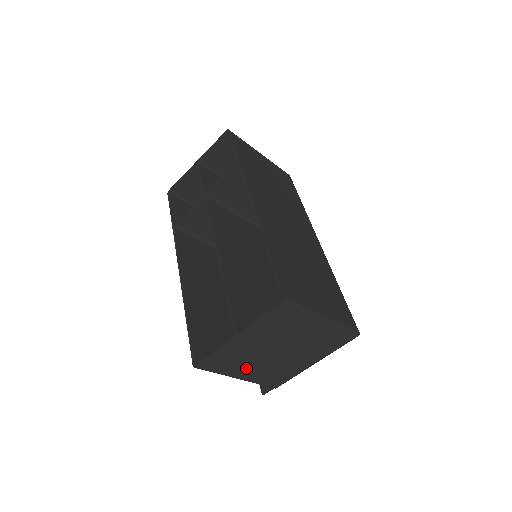
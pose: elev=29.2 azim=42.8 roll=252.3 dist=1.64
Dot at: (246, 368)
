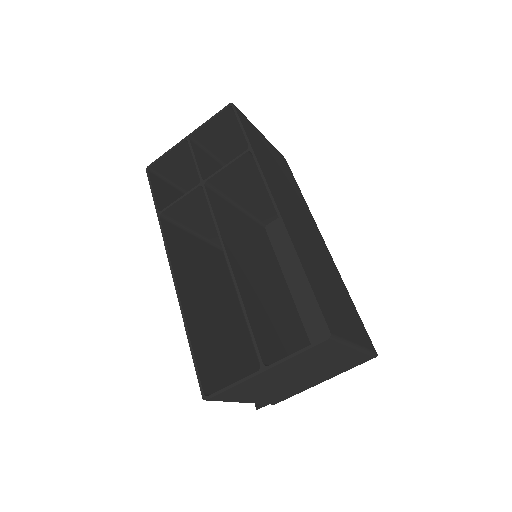
Dot at: (257, 394)
